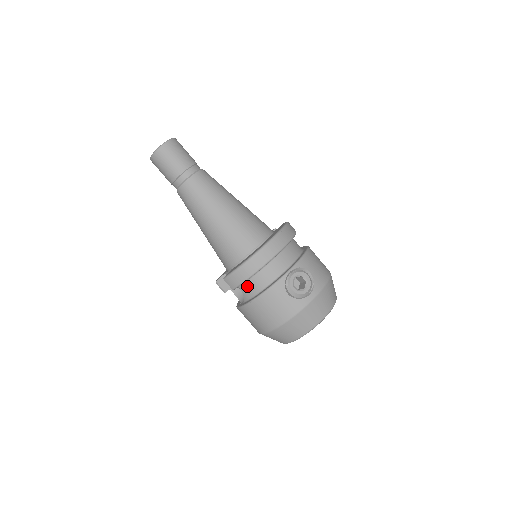
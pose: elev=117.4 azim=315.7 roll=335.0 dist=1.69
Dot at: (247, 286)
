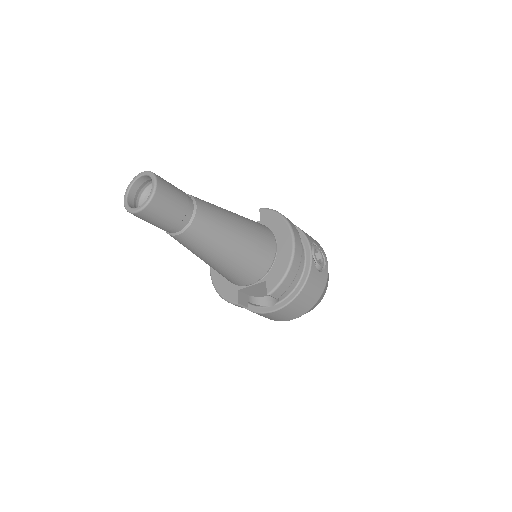
Dot at: occluded
